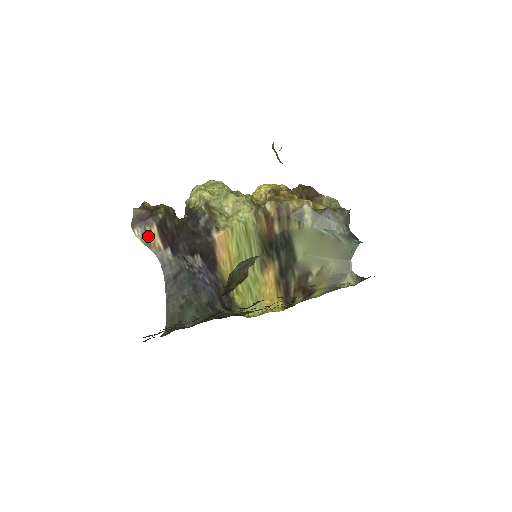
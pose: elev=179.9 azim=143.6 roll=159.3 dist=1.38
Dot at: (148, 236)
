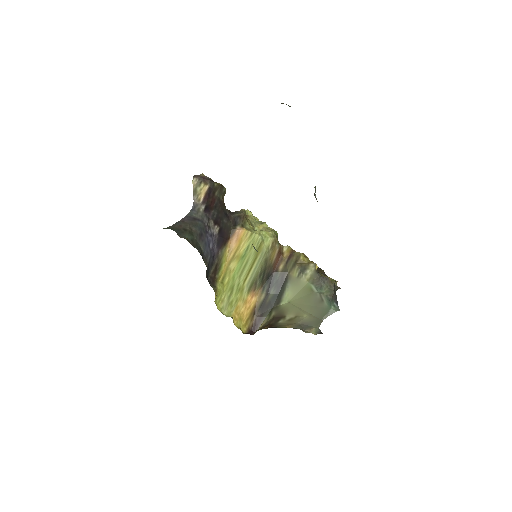
Dot at: (199, 188)
